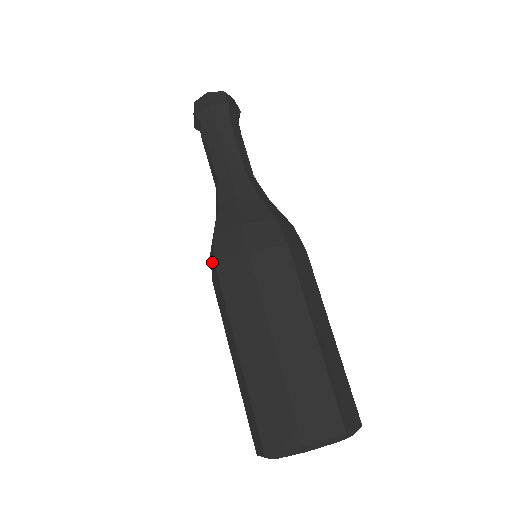
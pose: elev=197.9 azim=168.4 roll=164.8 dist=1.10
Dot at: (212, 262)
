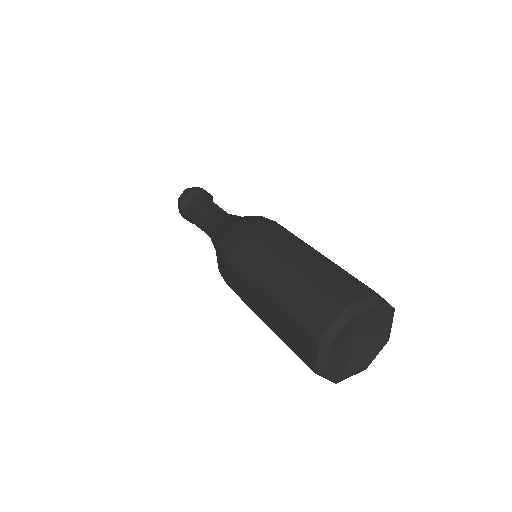
Dot at: occluded
